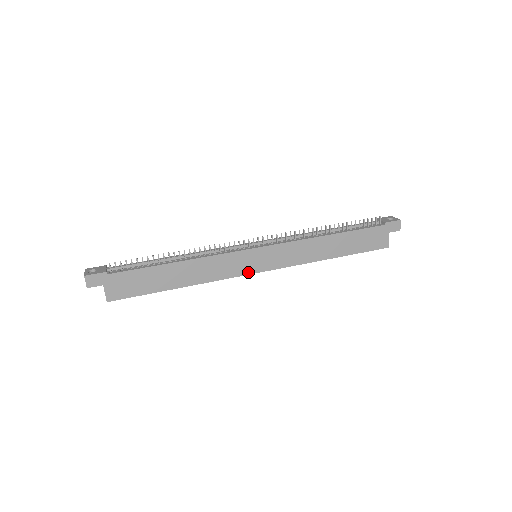
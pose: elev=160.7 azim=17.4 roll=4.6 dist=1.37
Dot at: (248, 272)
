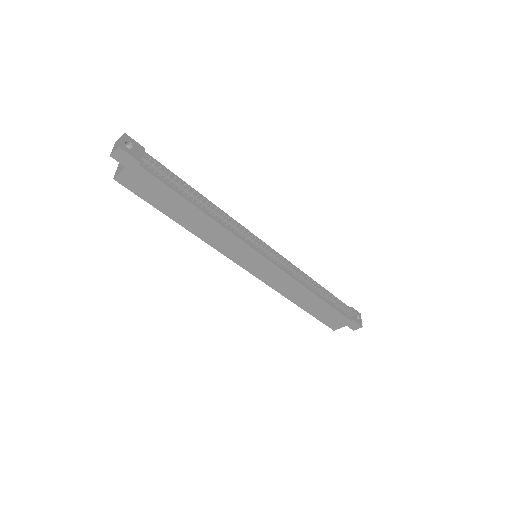
Dot at: (238, 262)
